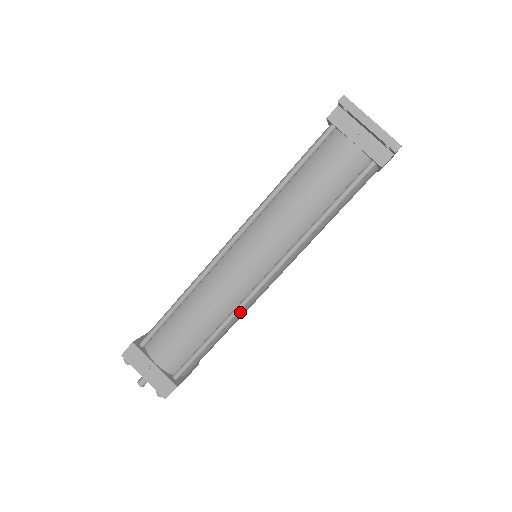
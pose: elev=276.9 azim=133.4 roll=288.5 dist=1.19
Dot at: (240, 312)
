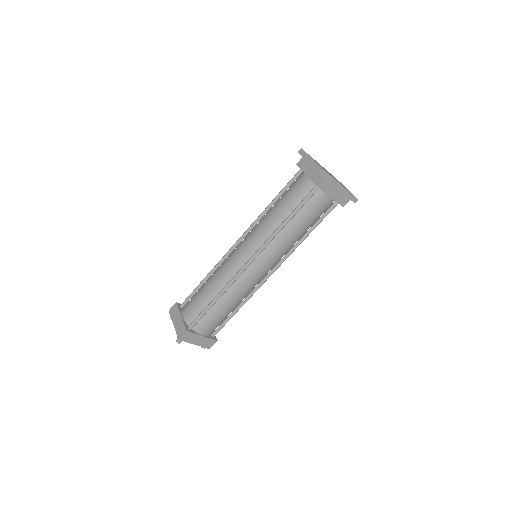
Dot at: (235, 288)
